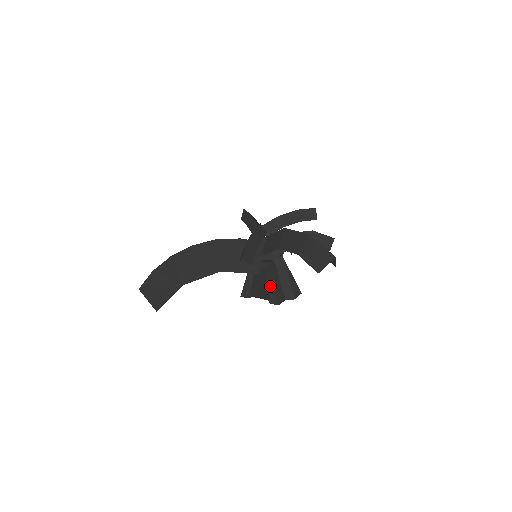
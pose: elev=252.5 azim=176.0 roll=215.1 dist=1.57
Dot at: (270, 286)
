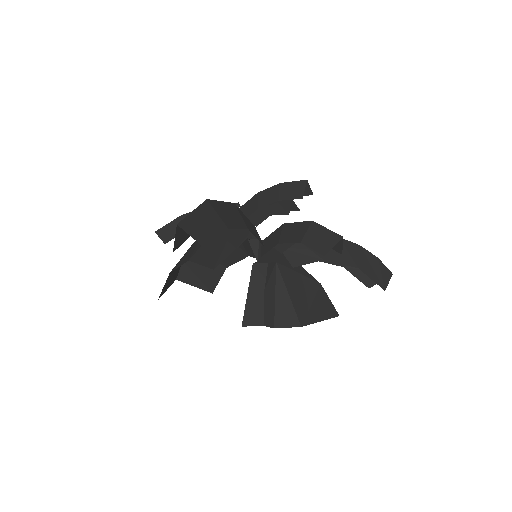
Dot at: occluded
